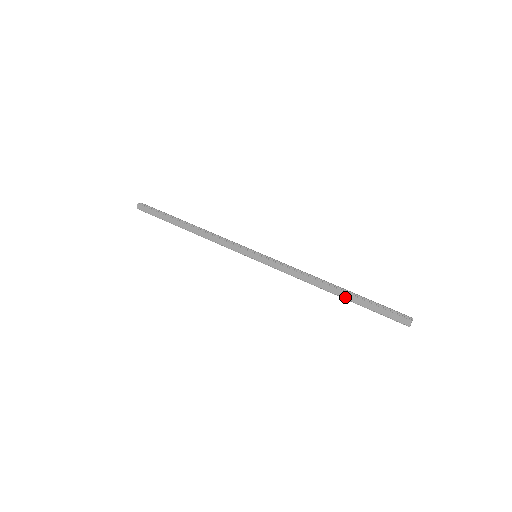
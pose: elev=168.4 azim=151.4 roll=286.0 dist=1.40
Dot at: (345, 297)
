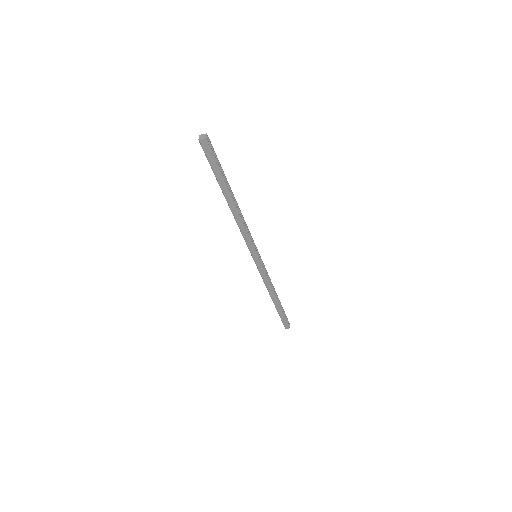
Dot at: (276, 306)
